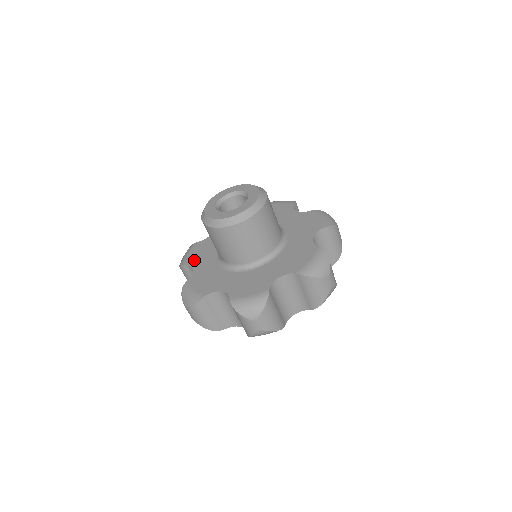
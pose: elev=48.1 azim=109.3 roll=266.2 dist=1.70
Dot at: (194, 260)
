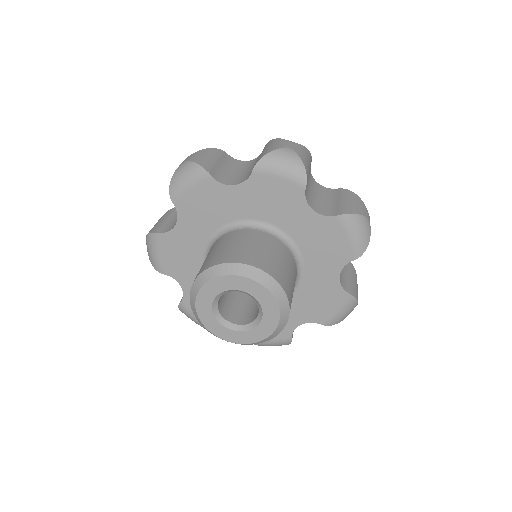
Dot at: (174, 270)
